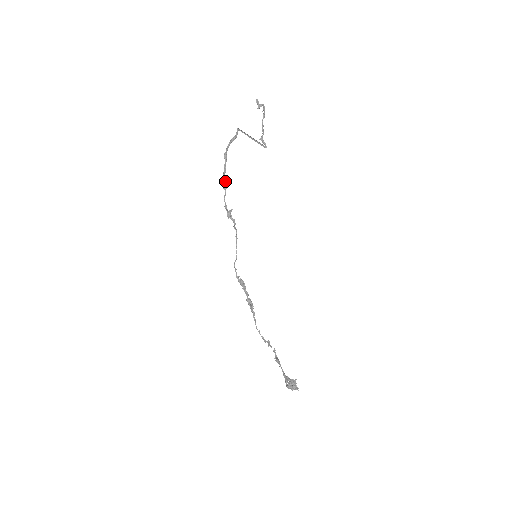
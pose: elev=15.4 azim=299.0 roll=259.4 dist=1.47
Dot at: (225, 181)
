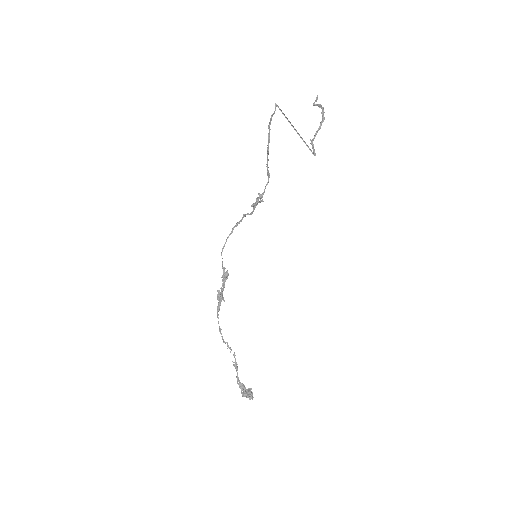
Dot at: occluded
